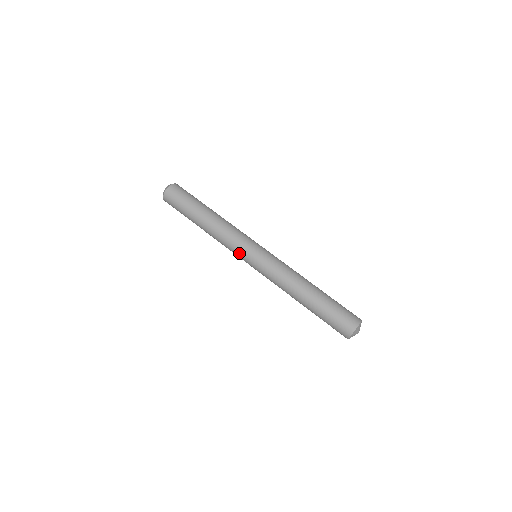
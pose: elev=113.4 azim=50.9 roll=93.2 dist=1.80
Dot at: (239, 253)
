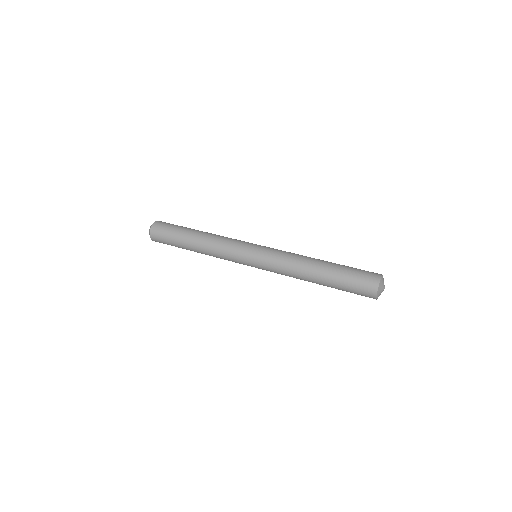
Dot at: (241, 246)
